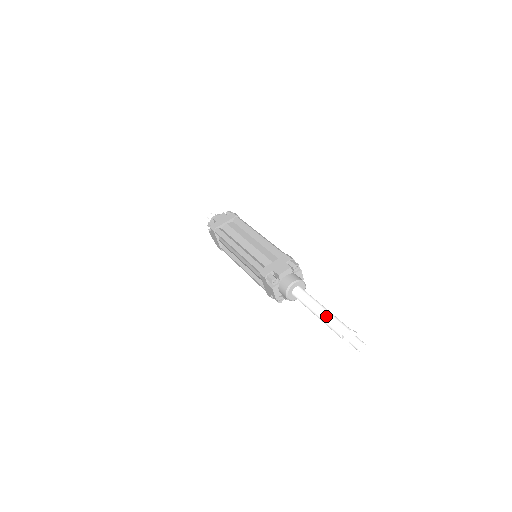
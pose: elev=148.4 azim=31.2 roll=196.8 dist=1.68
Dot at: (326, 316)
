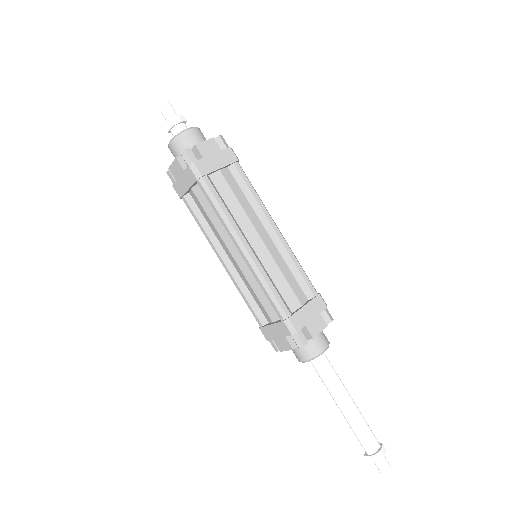
Dot at: occluded
